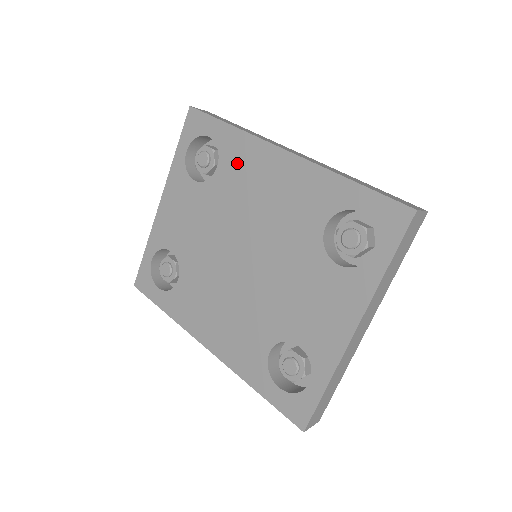
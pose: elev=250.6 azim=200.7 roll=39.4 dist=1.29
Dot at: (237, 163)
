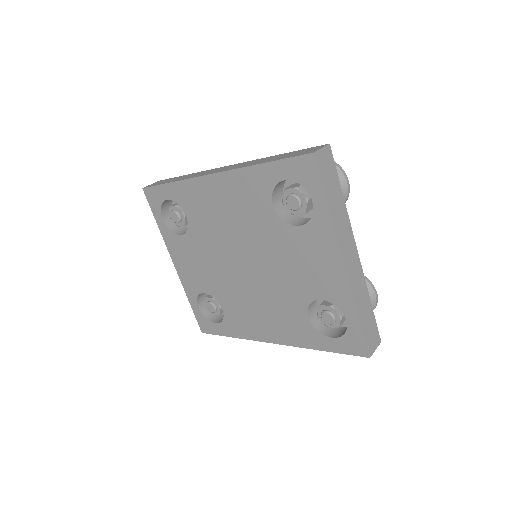
Dot at: (194, 204)
